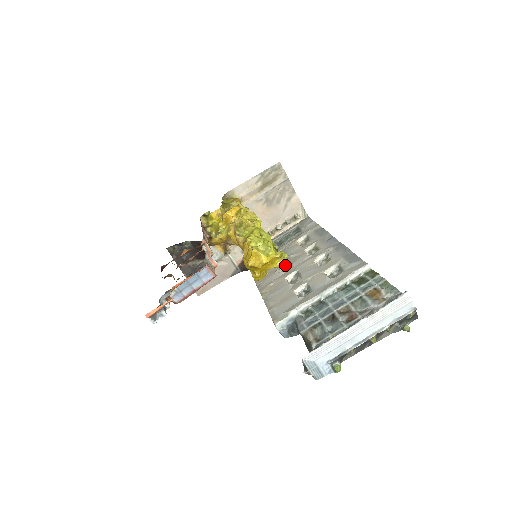
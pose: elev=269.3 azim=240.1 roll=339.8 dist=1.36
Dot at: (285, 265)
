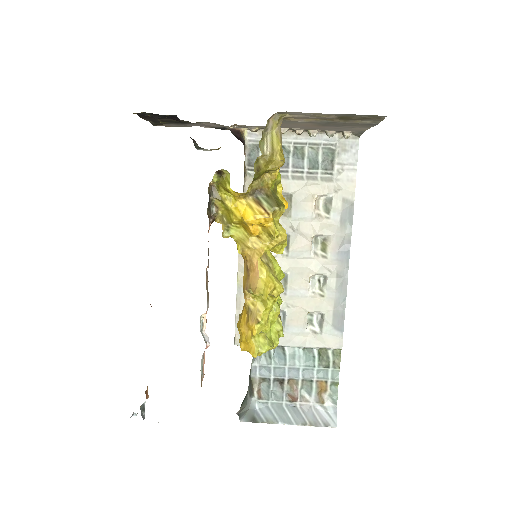
Dot at: occluded
